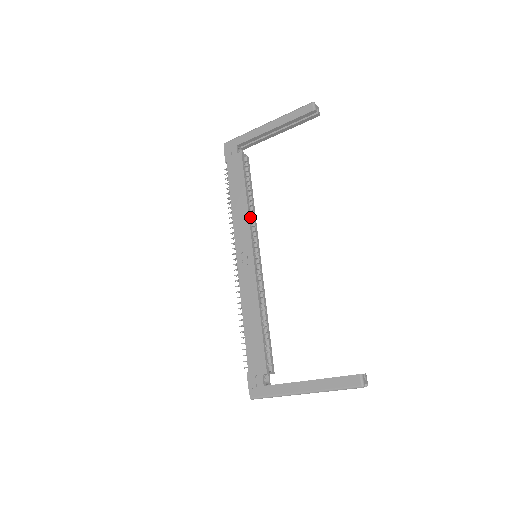
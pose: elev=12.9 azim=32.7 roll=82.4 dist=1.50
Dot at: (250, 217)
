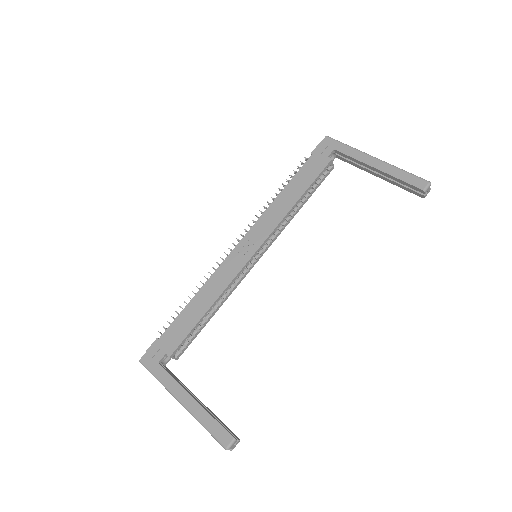
Dot at: (283, 220)
